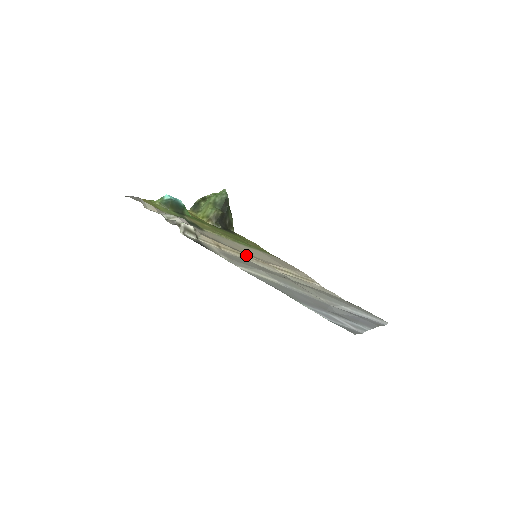
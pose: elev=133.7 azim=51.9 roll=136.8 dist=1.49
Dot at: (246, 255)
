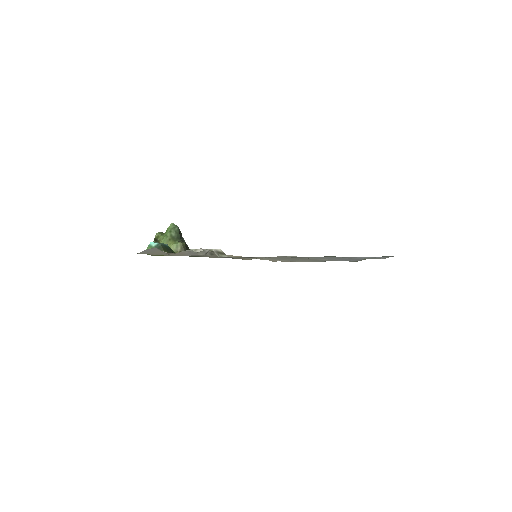
Dot at: occluded
